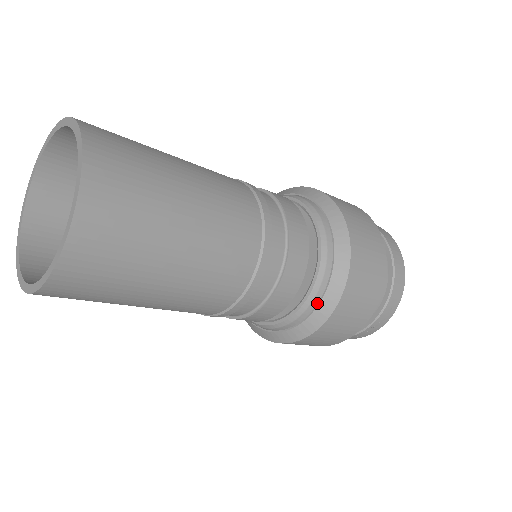
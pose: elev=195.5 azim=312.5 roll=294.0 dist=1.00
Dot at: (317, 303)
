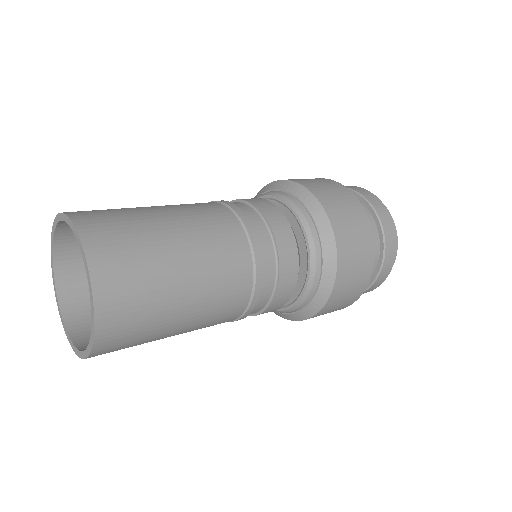
Dot at: occluded
